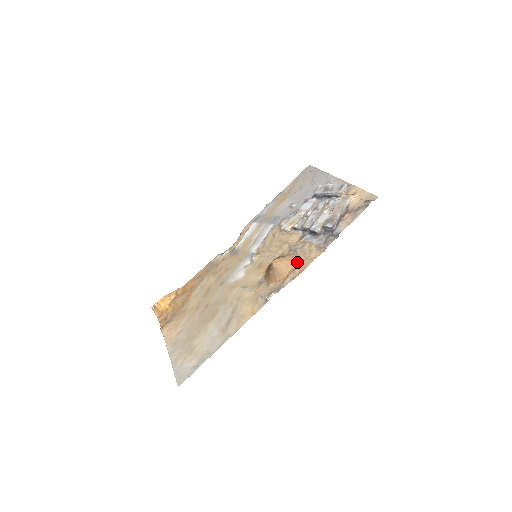
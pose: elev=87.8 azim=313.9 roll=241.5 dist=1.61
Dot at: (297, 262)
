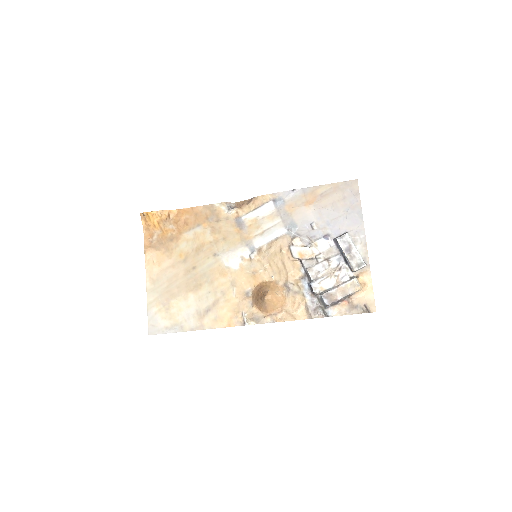
Dot at: (284, 306)
